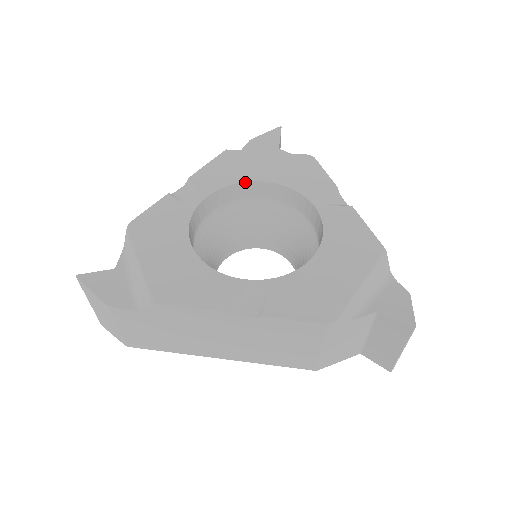
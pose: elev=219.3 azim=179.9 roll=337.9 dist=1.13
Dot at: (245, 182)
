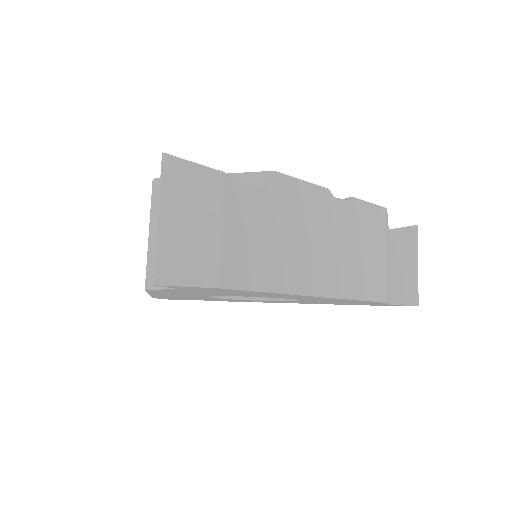
Dot at: occluded
